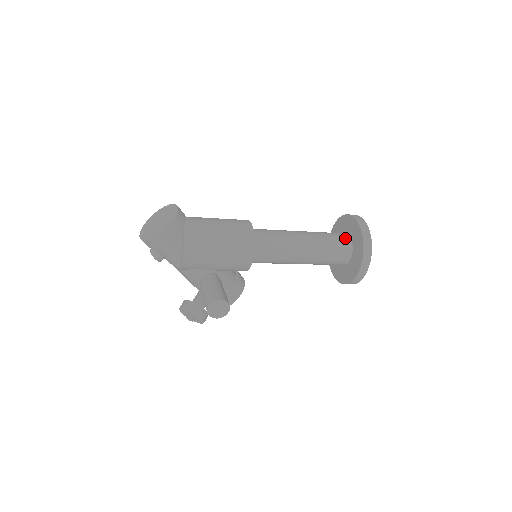
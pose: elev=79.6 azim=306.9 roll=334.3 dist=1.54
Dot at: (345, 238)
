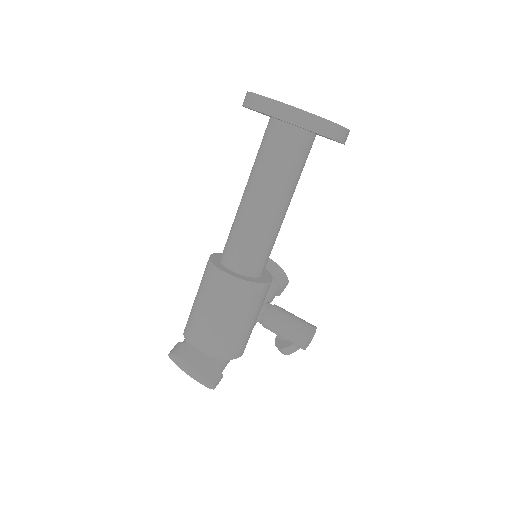
Dot at: (288, 135)
